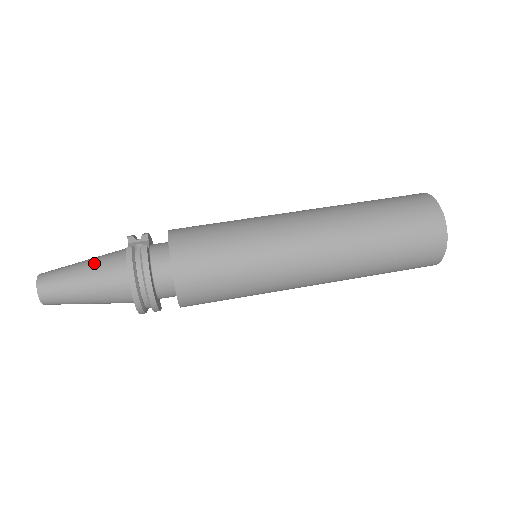
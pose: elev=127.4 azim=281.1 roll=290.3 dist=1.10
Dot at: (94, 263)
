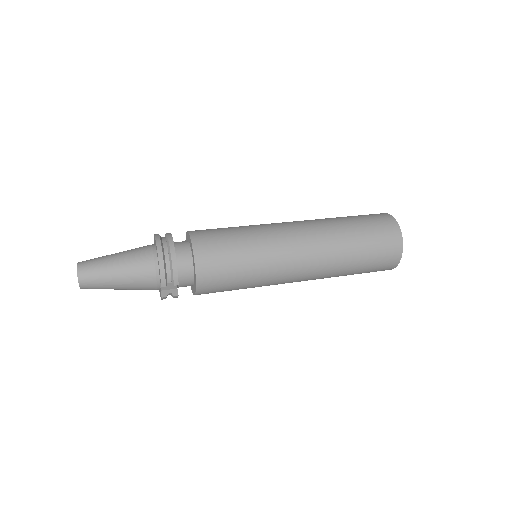
Dot at: occluded
